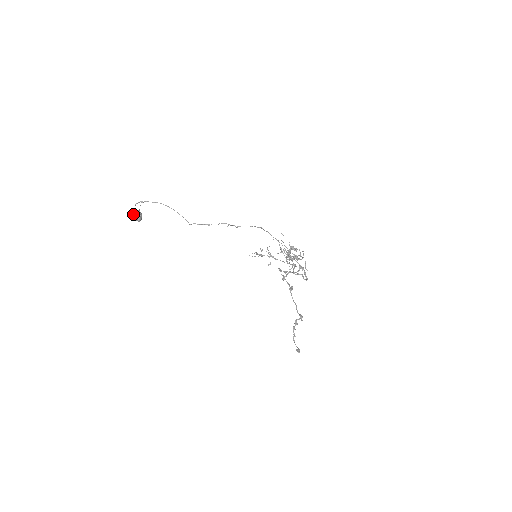
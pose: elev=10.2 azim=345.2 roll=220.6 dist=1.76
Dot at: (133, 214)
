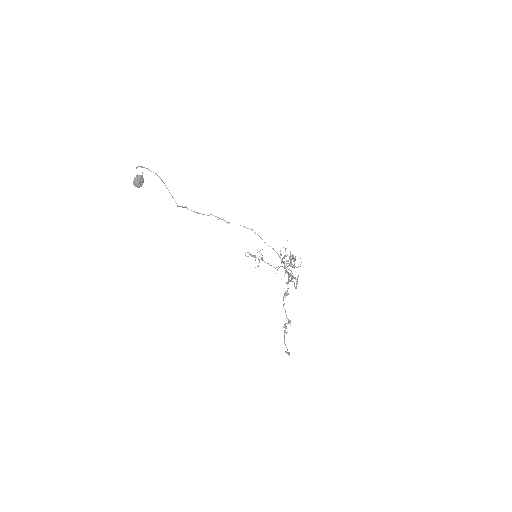
Dot at: (137, 177)
